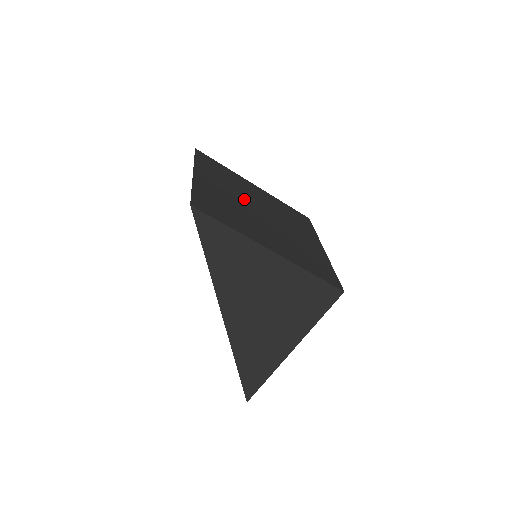
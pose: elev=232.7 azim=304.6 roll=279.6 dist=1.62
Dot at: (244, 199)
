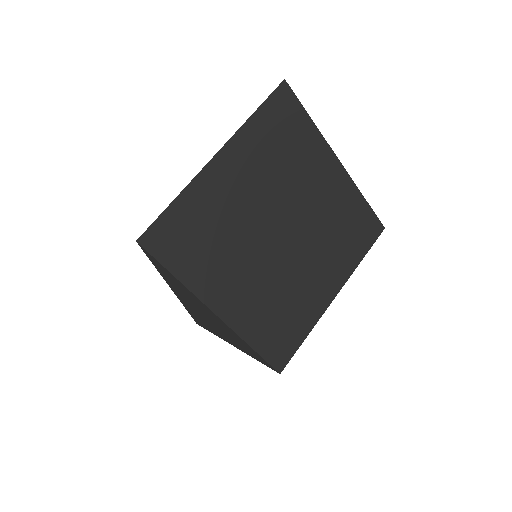
Dot at: (273, 205)
